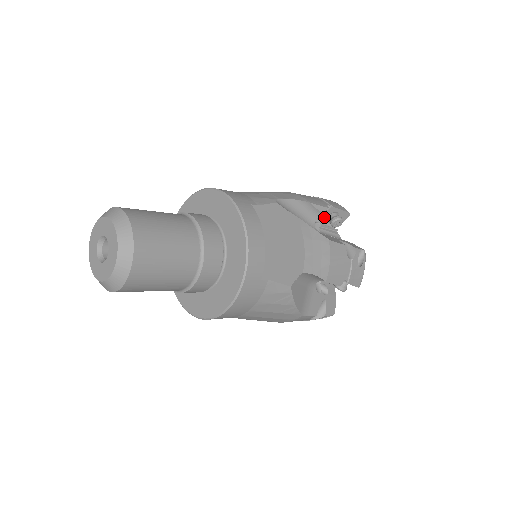
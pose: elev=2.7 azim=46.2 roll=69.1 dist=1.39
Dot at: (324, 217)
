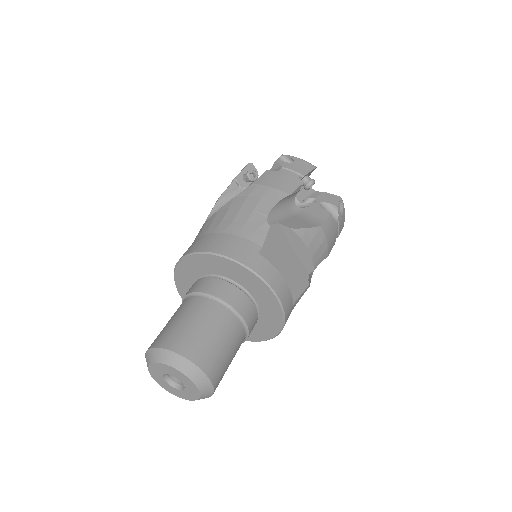
Dot at: occluded
